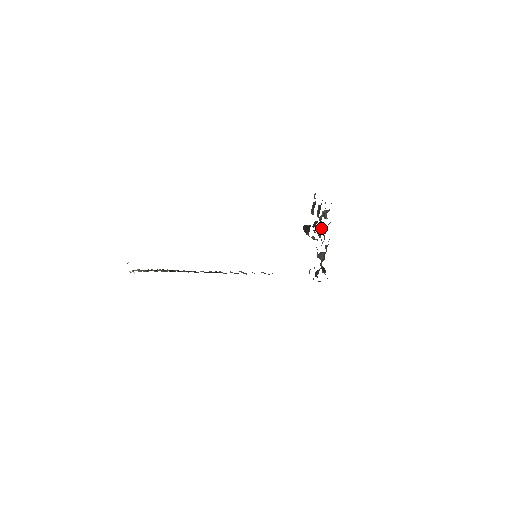
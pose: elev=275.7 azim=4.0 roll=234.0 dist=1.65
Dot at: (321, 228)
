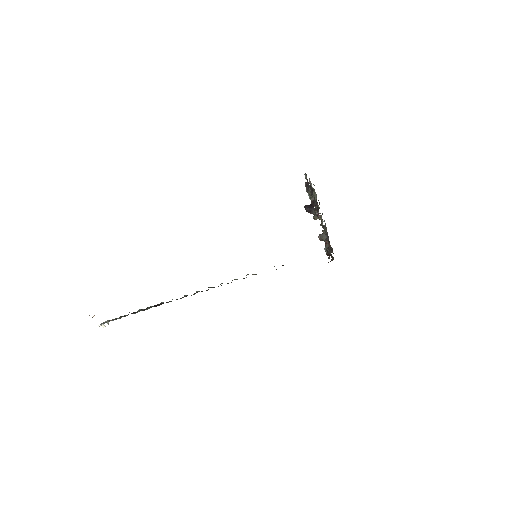
Dot at: (316, 208)
